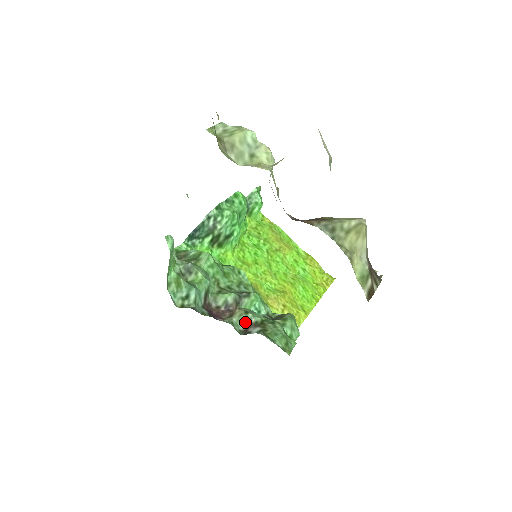
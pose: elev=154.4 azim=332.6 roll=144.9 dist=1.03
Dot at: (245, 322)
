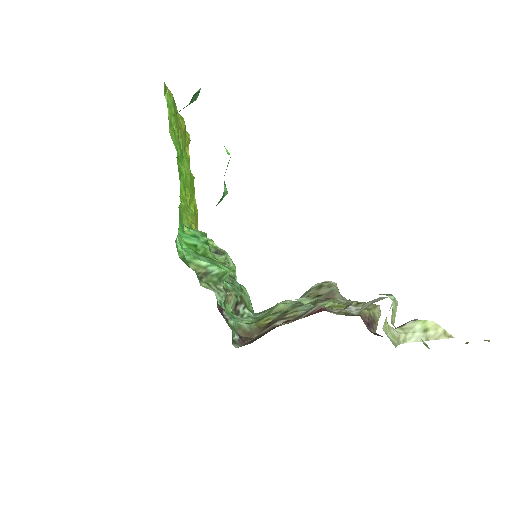
Dot at: (236, 304)
